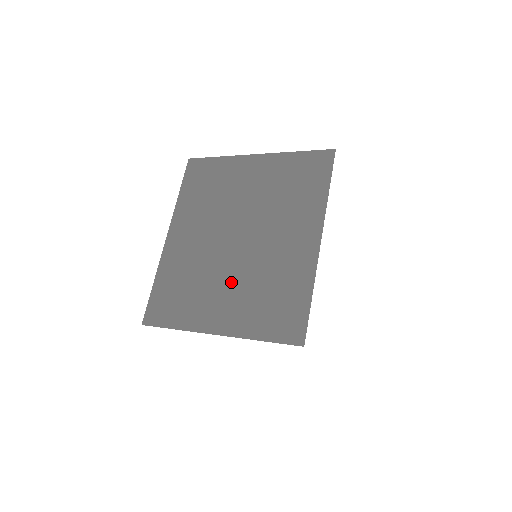
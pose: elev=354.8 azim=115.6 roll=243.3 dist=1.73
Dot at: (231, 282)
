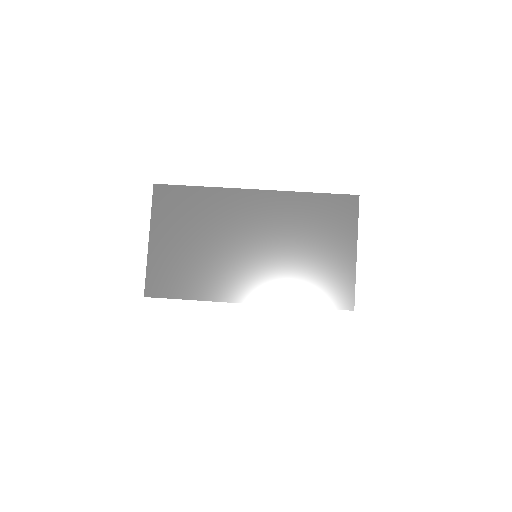
Dot at: occluded
